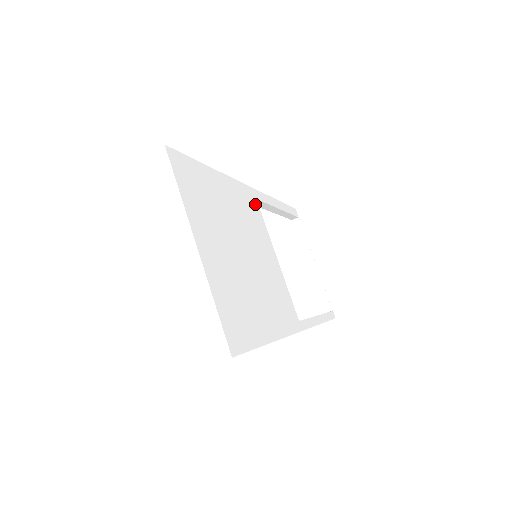
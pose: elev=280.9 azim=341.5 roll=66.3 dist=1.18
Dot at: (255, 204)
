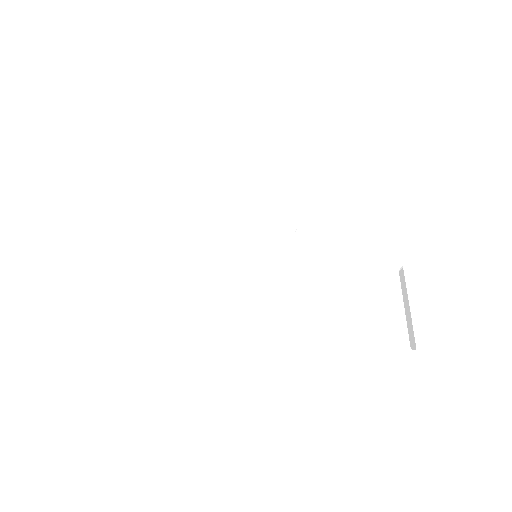
Dot at: (288, 230)
